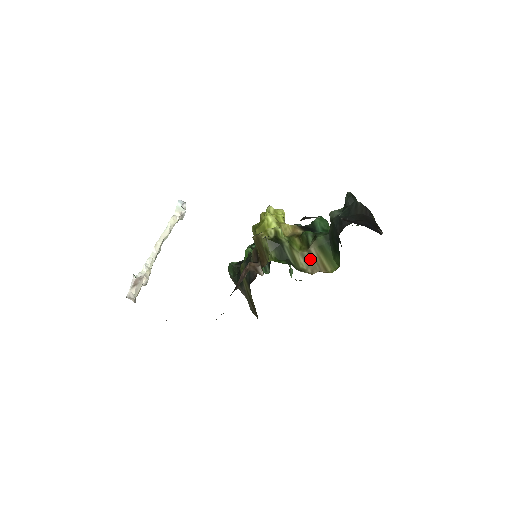
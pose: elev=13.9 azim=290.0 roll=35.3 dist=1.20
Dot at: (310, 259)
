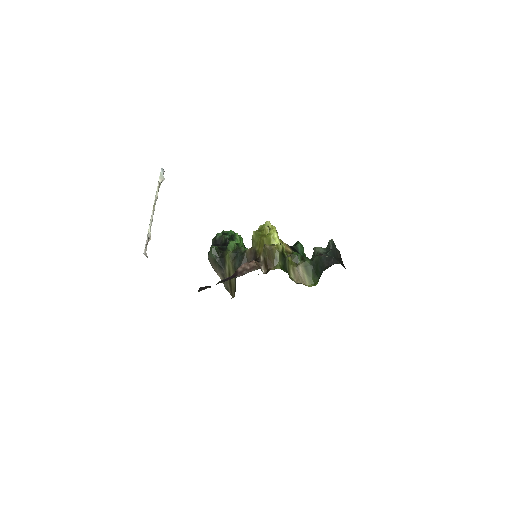
Dot at: (297, 273)
